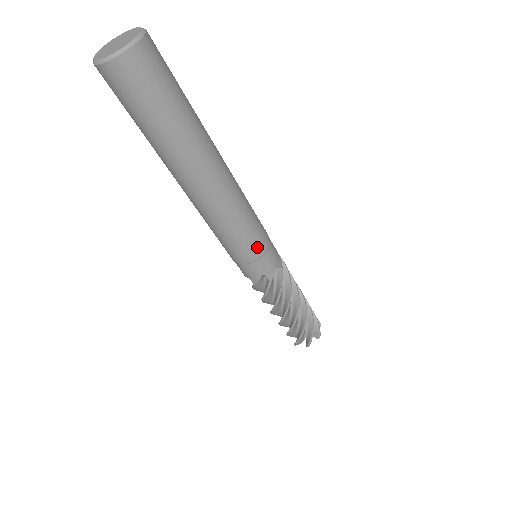
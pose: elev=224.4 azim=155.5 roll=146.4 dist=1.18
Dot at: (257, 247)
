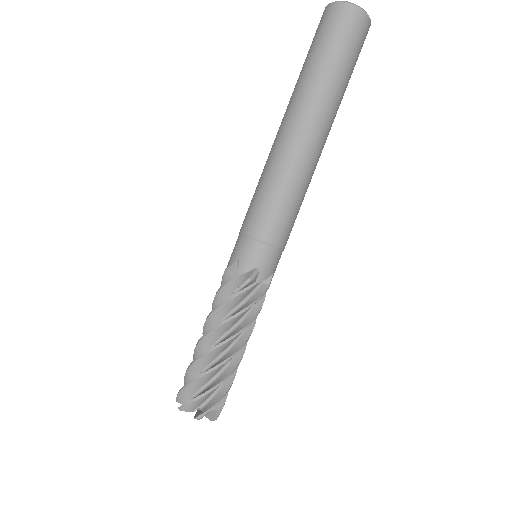
Dot at: (288, 237)
